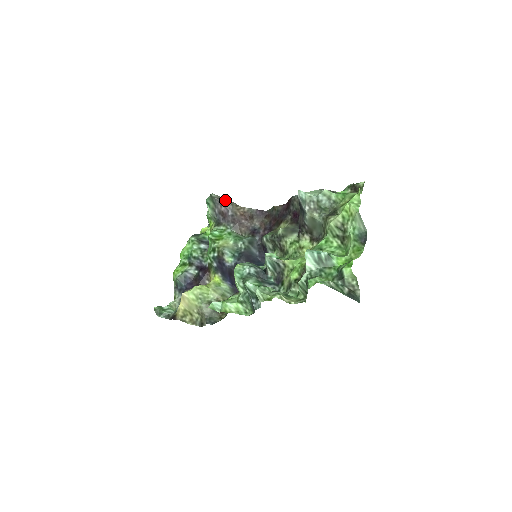
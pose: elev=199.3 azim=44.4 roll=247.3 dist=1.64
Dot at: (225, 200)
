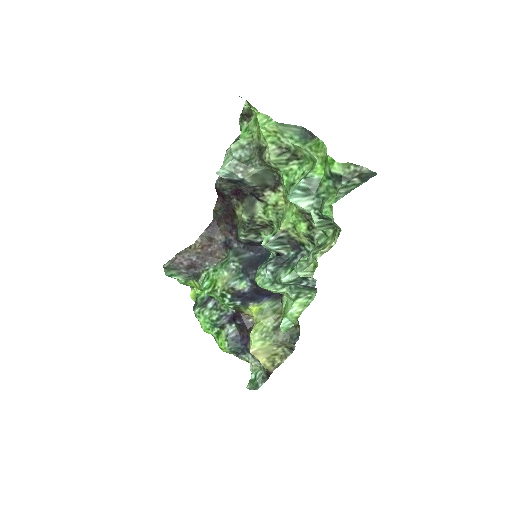
Dot at: (178, 256)
